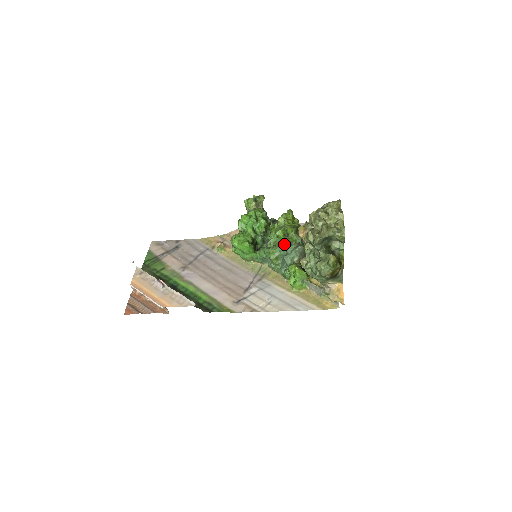
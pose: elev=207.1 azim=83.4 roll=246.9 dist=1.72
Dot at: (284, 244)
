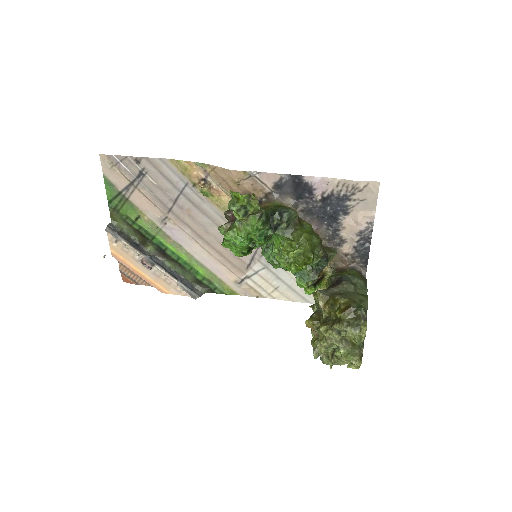
Dot at: occluded
